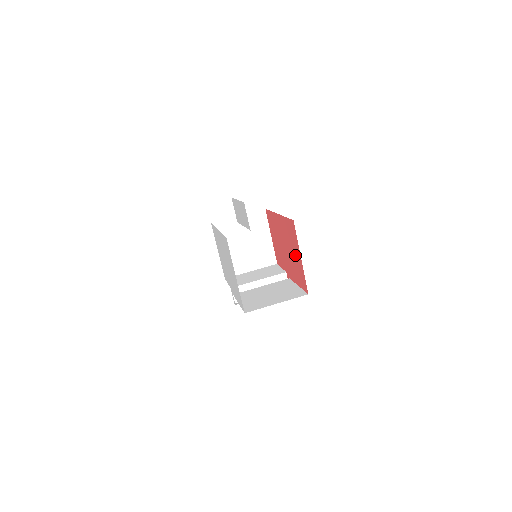
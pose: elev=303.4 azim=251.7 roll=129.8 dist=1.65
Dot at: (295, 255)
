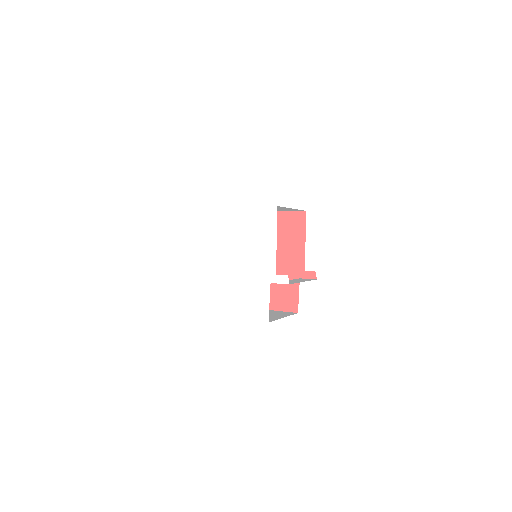
Dot at: occluded
